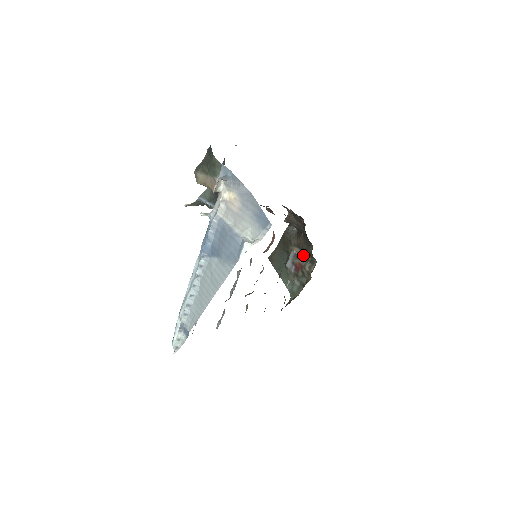
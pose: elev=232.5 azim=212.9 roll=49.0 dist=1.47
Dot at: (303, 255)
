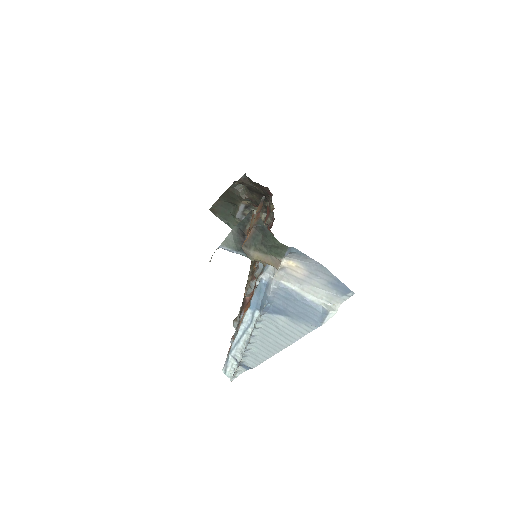
Dot at: (255, 207)
